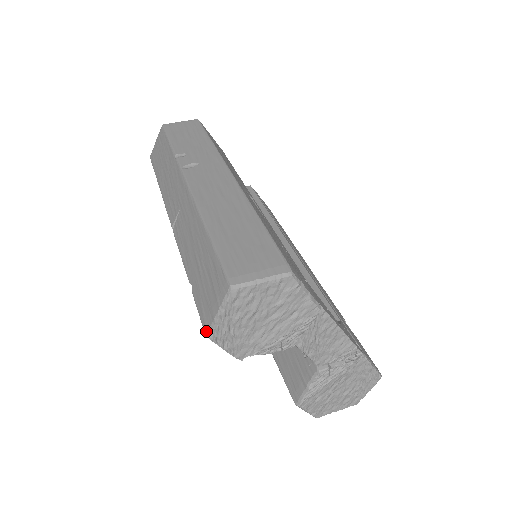
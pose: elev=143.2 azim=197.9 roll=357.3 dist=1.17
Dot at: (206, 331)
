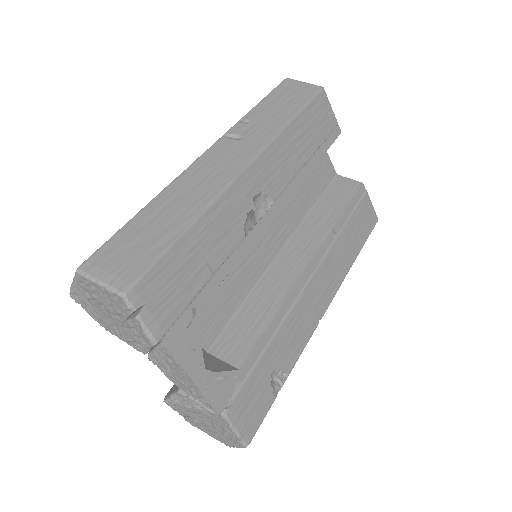
Dot at: occluded
